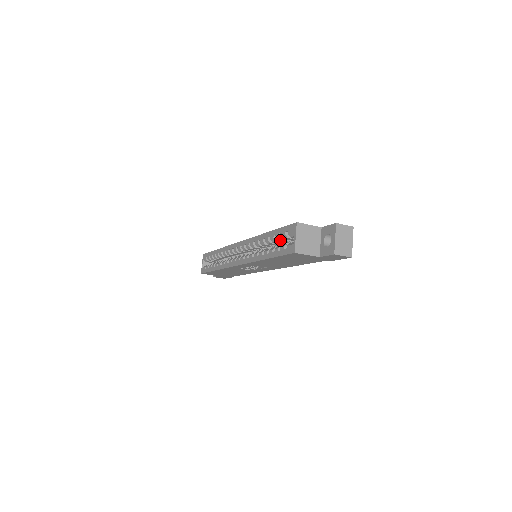
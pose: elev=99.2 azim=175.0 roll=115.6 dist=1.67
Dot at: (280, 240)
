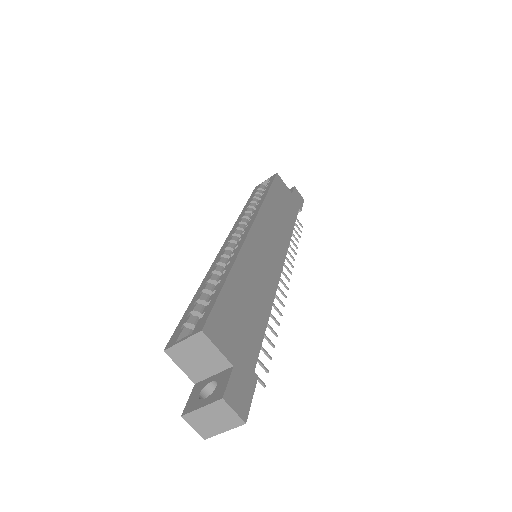
Dot at: occluded
